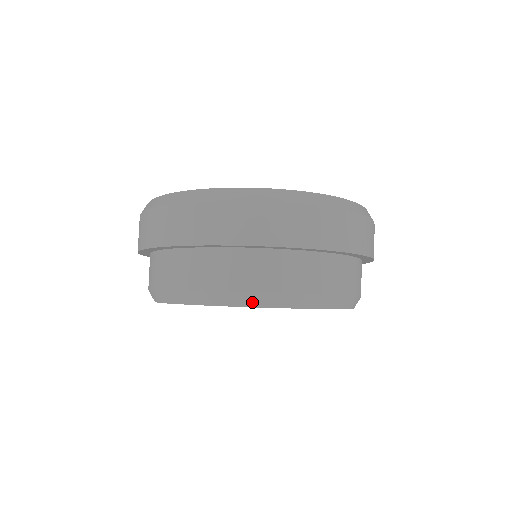
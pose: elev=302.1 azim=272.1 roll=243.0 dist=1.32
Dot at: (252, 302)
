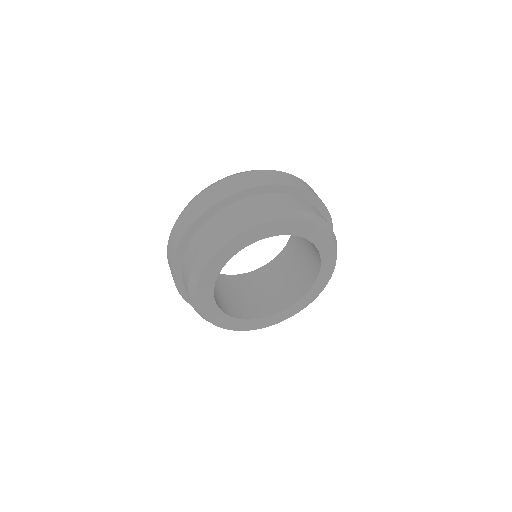
Dot at: (275, 217)
